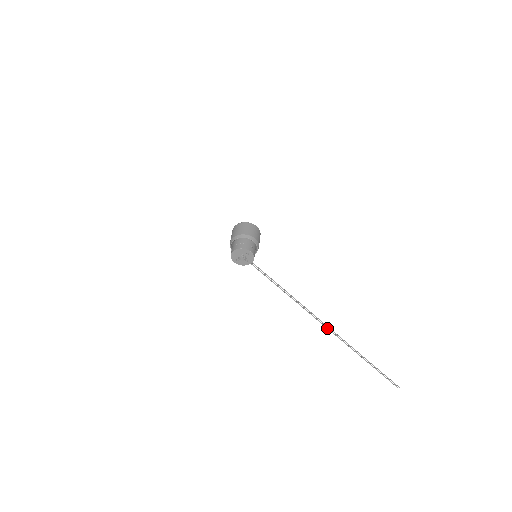
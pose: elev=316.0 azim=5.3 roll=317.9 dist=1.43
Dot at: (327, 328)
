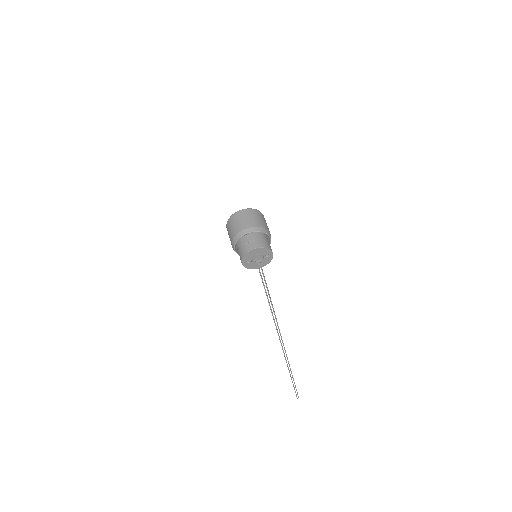
Dot at: (281, 343)
